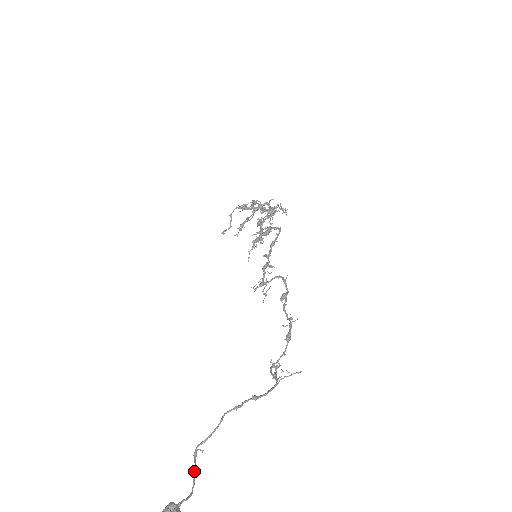
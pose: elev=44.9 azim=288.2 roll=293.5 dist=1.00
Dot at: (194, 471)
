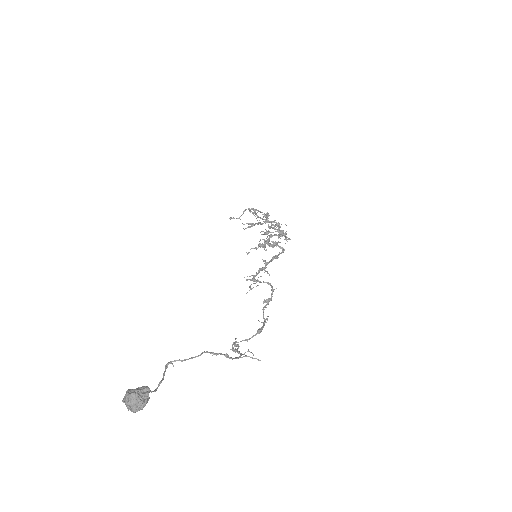
Dot at: (163, 376)
